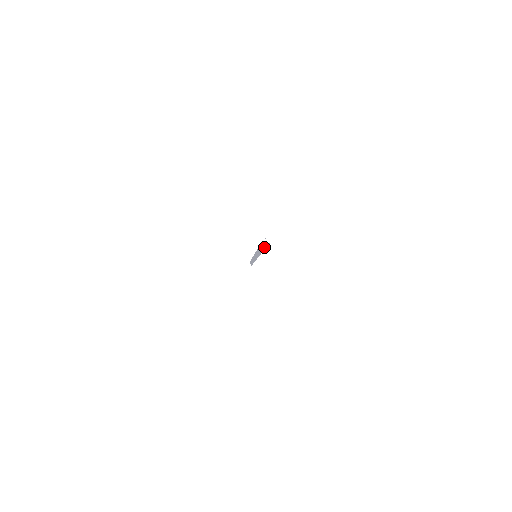
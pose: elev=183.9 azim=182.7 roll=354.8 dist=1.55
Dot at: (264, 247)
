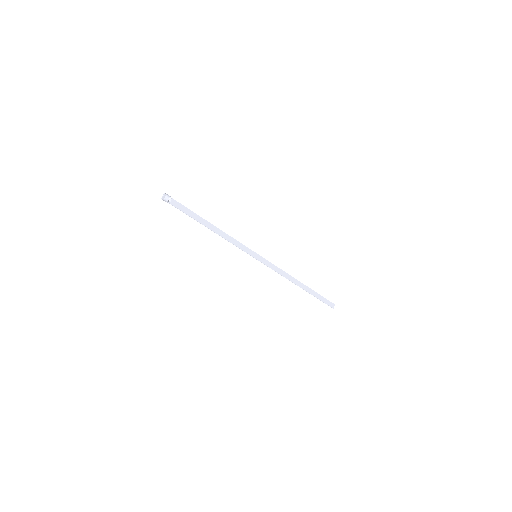
Dot at: (163, 199)
